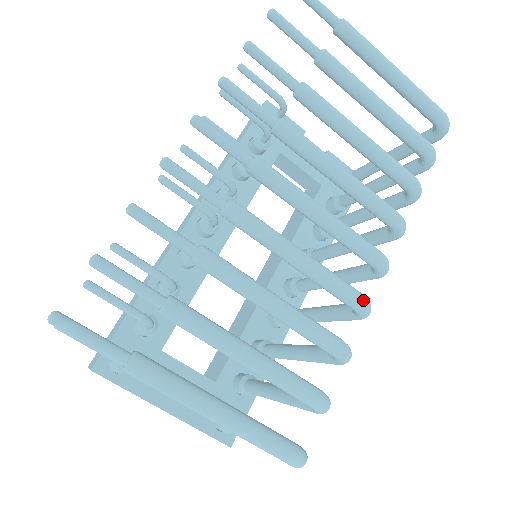
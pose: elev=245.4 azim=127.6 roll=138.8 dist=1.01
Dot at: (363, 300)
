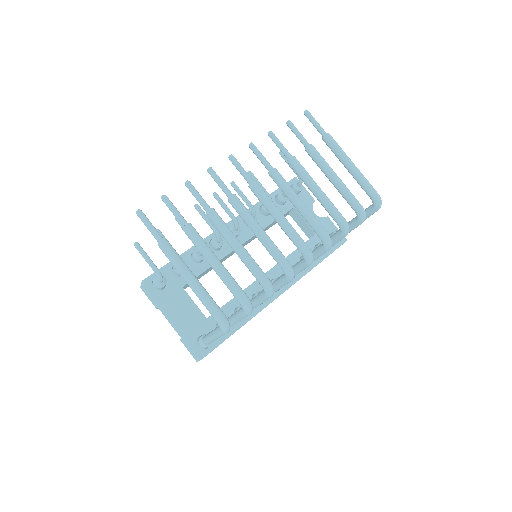
Dot at: (288, 265)
